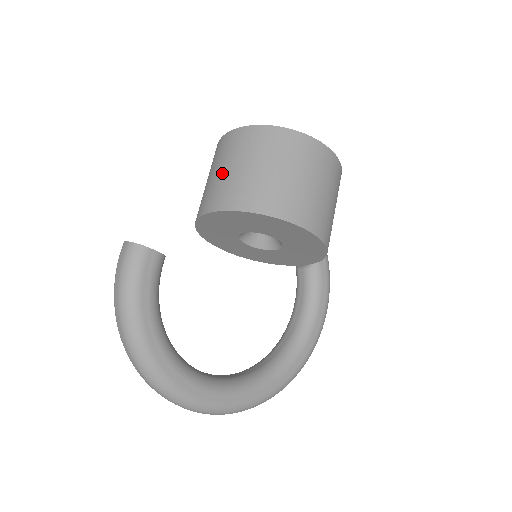
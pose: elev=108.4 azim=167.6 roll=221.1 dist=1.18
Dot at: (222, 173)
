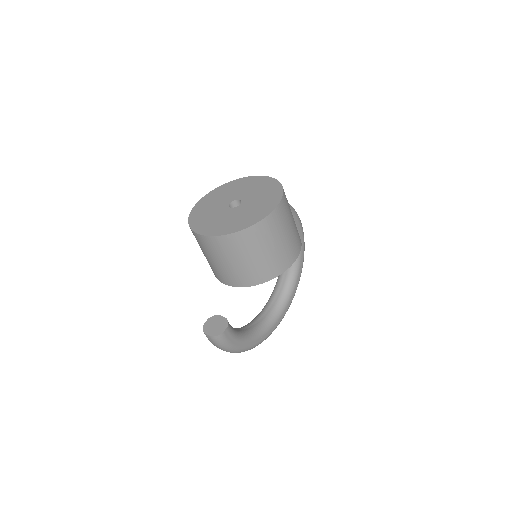
Dot at: (222, 265)
